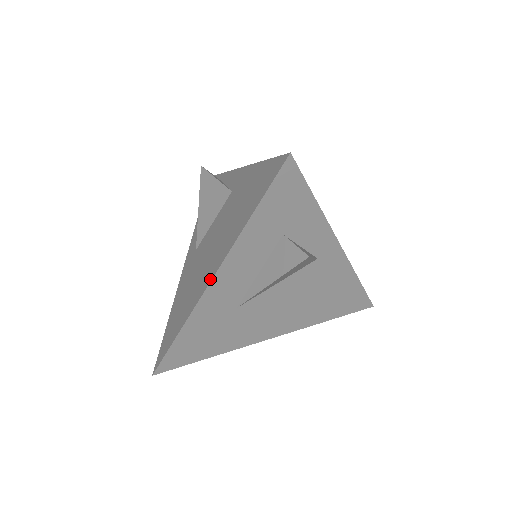
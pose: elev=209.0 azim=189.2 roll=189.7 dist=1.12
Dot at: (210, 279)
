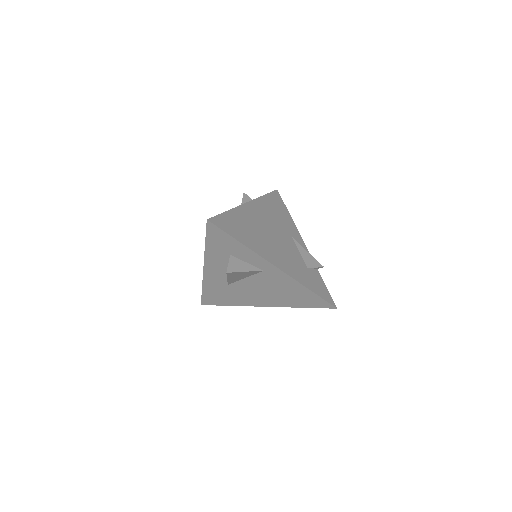
Dot at: (204, 267)
